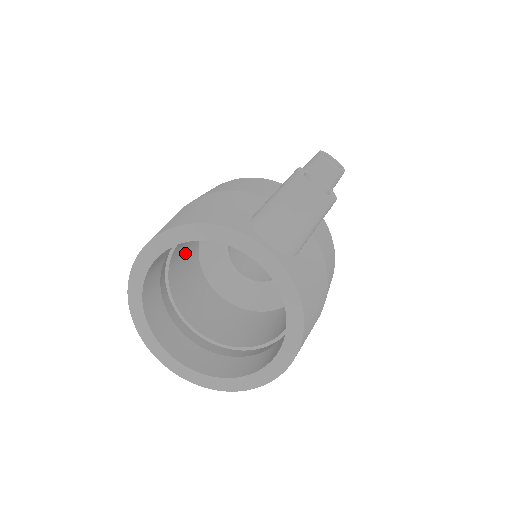
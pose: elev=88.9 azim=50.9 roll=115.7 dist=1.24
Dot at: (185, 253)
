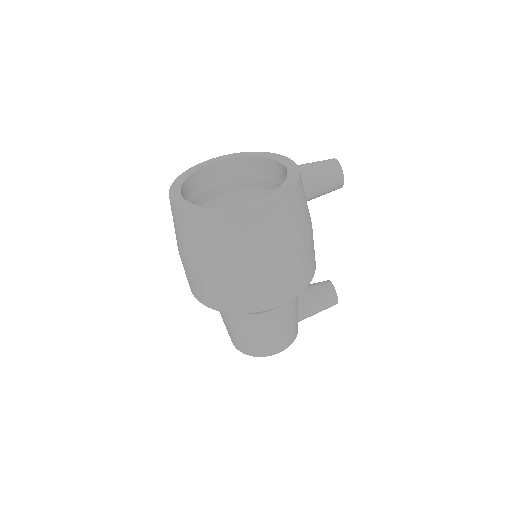
Dot at: occluded
